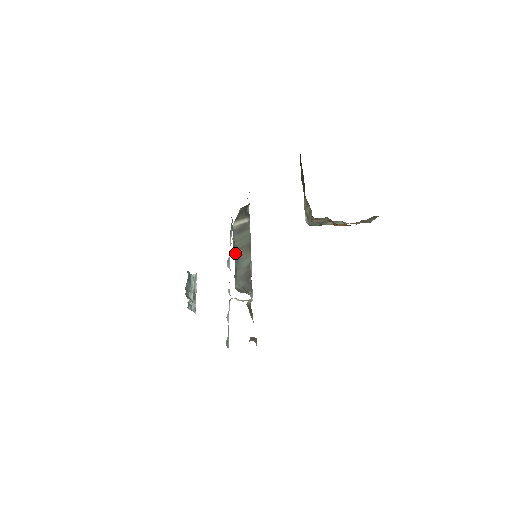
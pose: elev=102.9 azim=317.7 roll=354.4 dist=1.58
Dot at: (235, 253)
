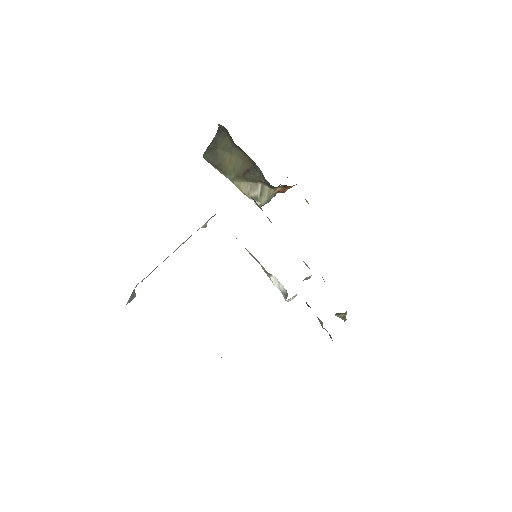
Dot at: occluded
